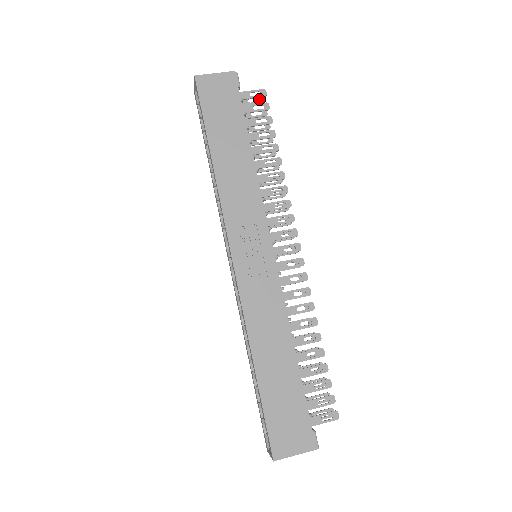
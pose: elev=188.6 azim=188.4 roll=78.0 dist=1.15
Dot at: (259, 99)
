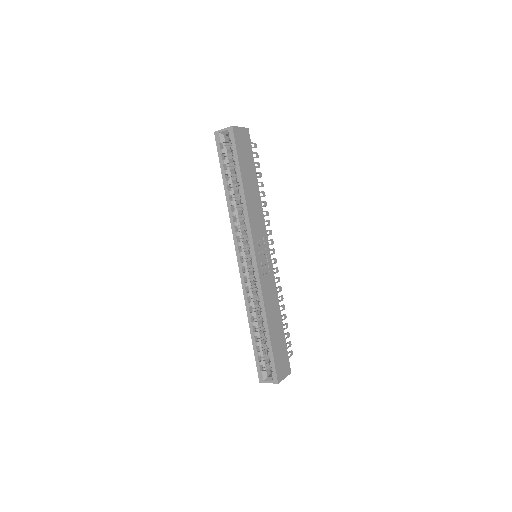
Dot at: occluded
